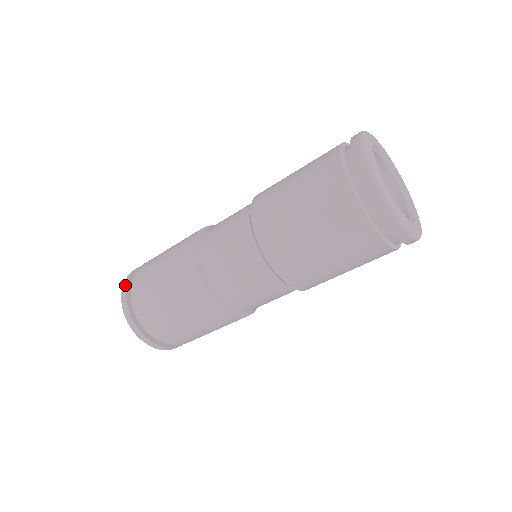
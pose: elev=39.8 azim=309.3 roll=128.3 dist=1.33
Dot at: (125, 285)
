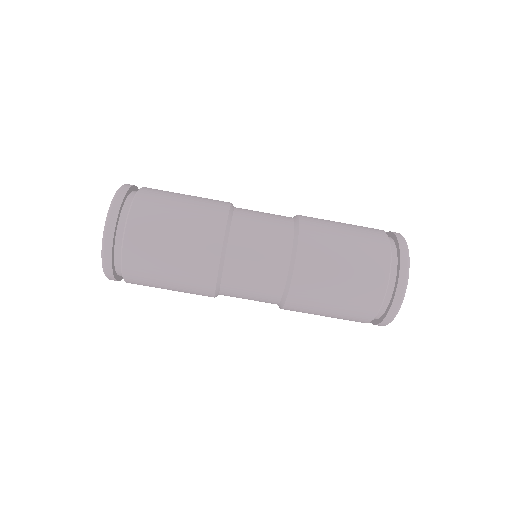
Dot at: (117, 207)
